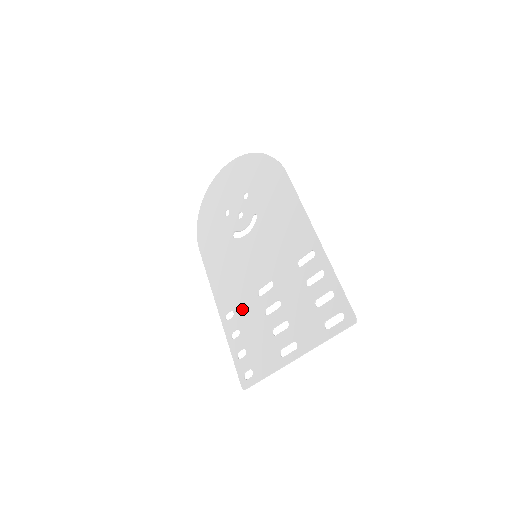
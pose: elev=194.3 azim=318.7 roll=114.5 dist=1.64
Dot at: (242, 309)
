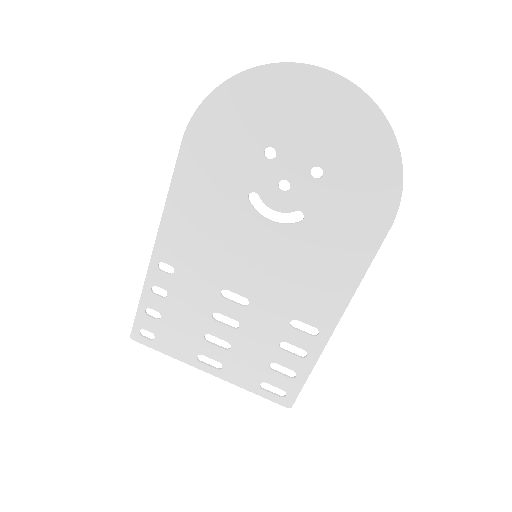
Dot at: (189, 282)
